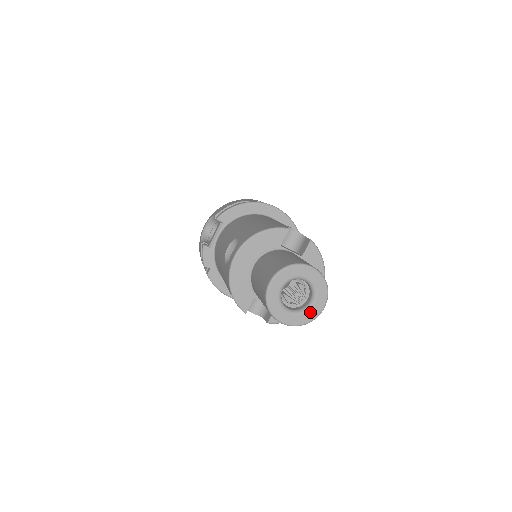
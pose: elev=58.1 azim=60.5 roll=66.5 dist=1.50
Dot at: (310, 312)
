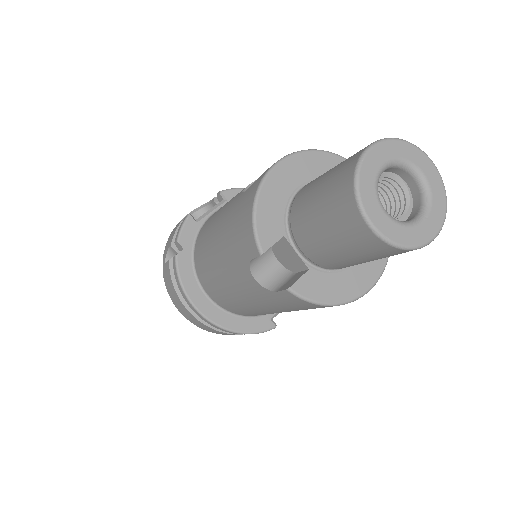
Dot at: (415, 230)
